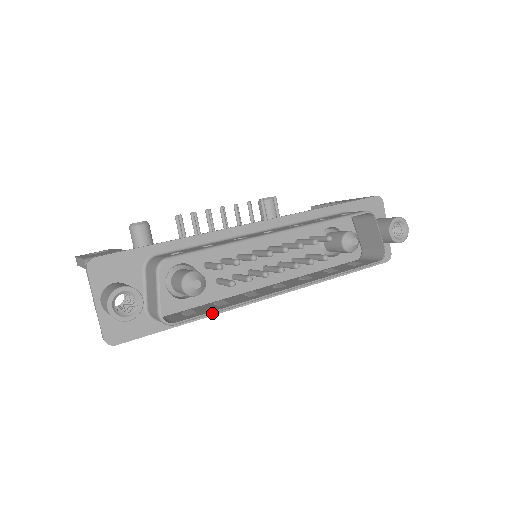
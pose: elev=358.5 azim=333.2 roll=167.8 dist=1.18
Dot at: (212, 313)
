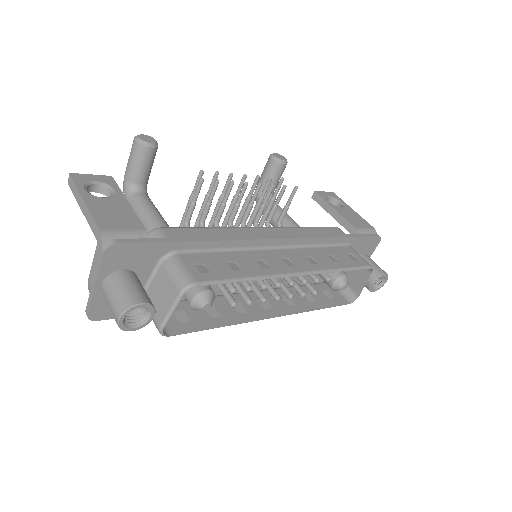
Dot at: (205, 329)
